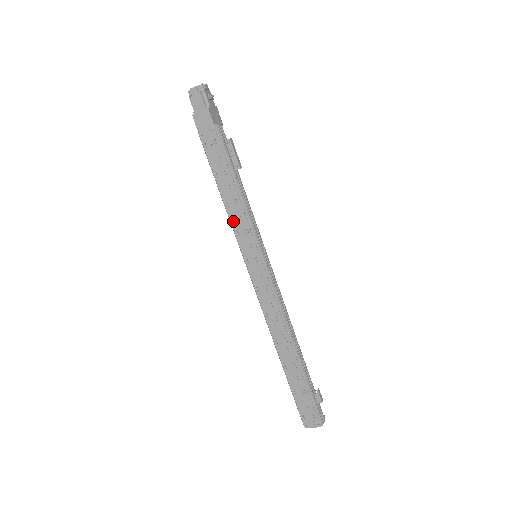
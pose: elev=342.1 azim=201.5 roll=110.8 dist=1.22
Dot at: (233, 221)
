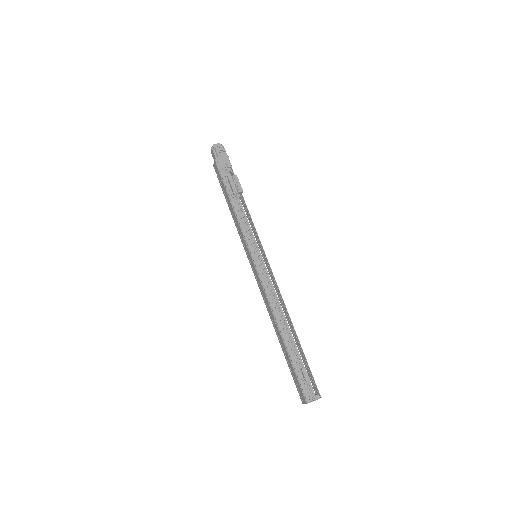
Dot at: (238, 232)
